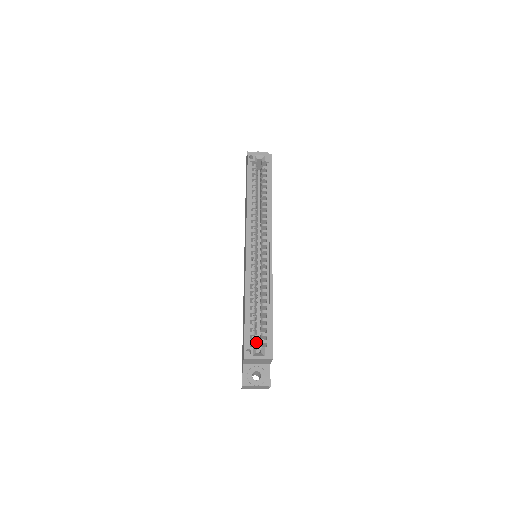
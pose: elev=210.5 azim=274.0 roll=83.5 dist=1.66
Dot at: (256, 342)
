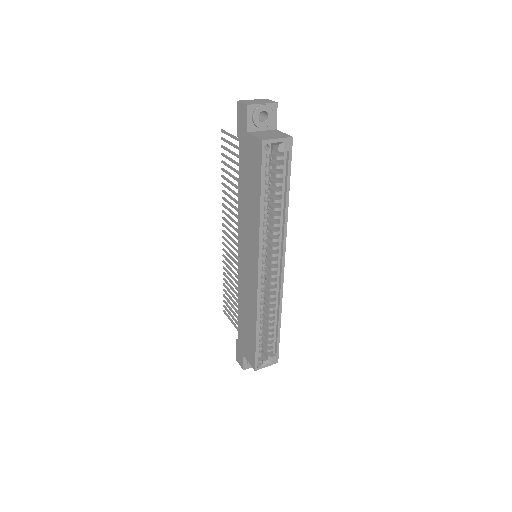
Dot at: occluded
